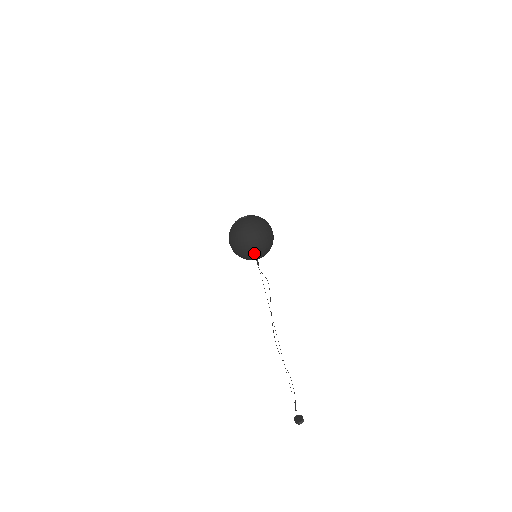
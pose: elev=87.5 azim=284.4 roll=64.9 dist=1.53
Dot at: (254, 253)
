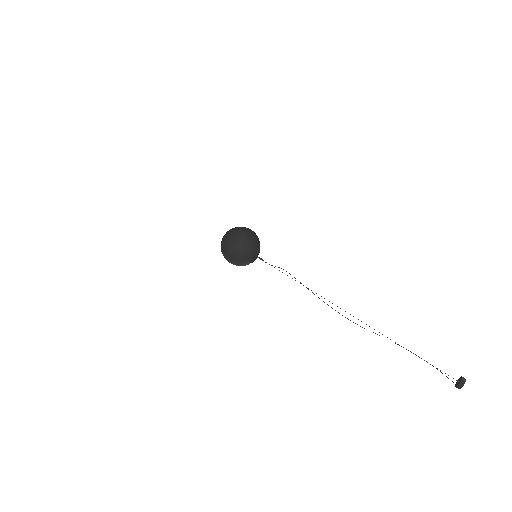
Dot at: (248, 237)
